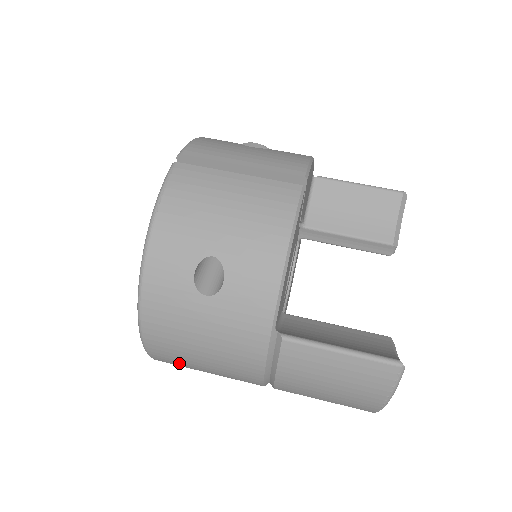
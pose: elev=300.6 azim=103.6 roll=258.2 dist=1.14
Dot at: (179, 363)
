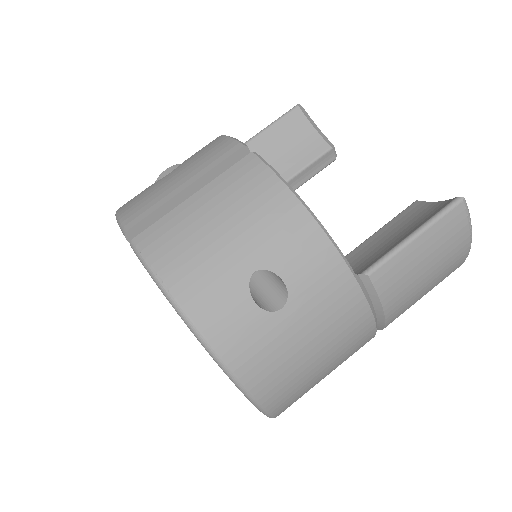
Dot at: (301, 394)
